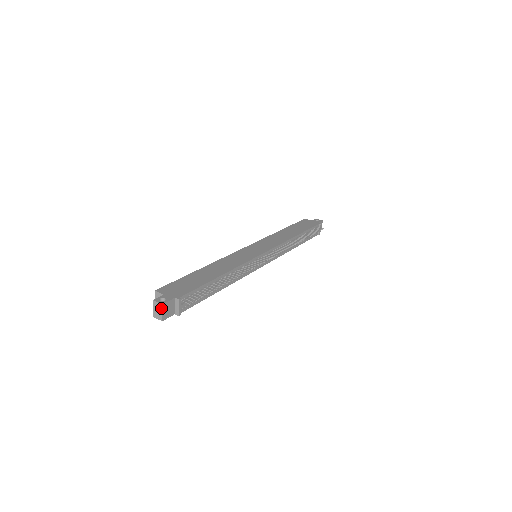
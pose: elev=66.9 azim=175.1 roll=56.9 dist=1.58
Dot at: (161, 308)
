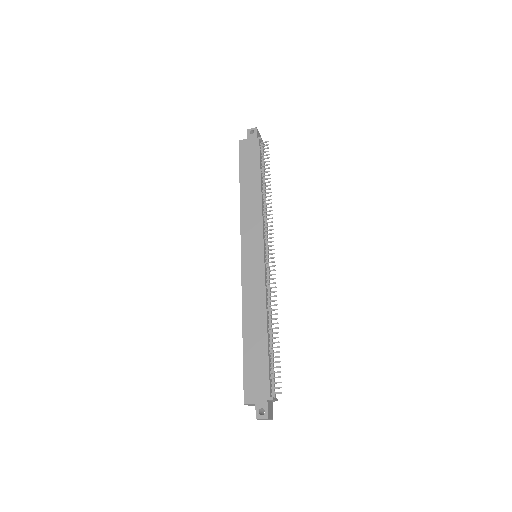
Dot at: (268, 419)
